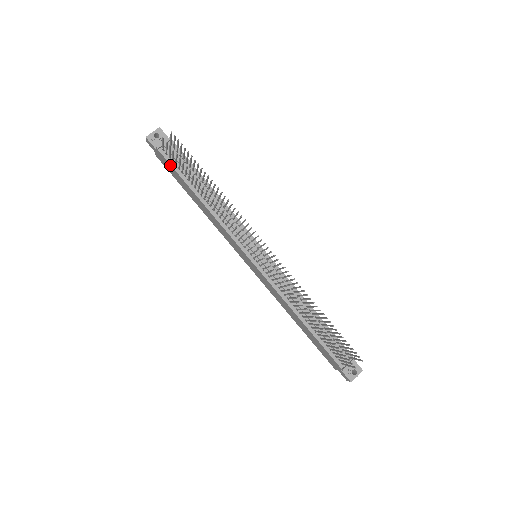
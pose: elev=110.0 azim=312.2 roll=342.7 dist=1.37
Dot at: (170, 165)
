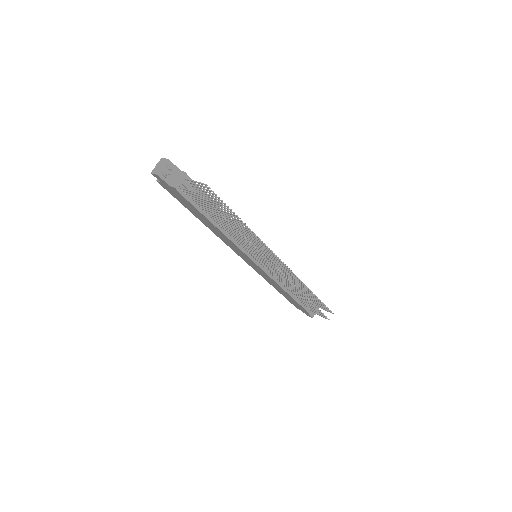
Dot at: (187, 200)
